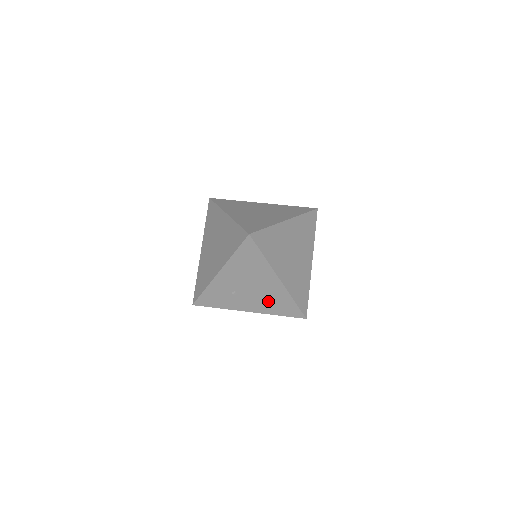
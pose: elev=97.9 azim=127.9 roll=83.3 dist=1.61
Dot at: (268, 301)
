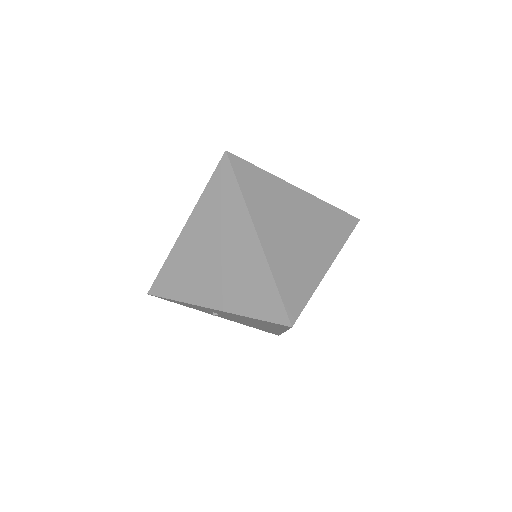
Dot at: (251, 325)
